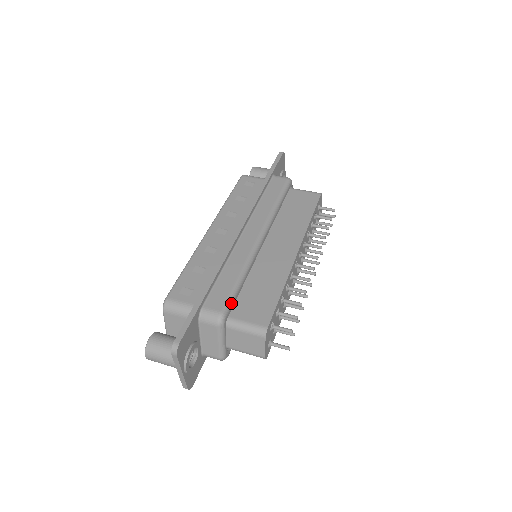
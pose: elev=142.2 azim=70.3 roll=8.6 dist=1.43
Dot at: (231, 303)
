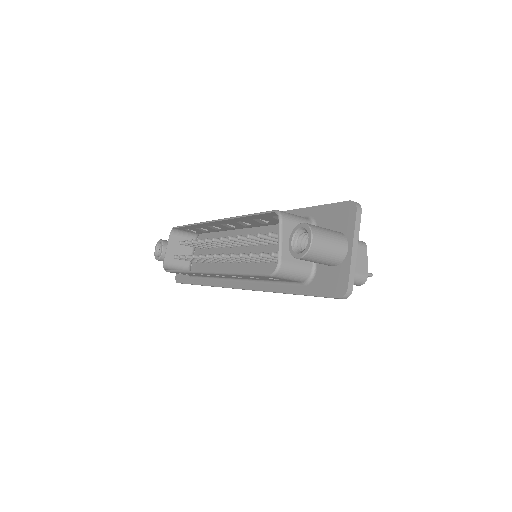
Dot at: occluded
